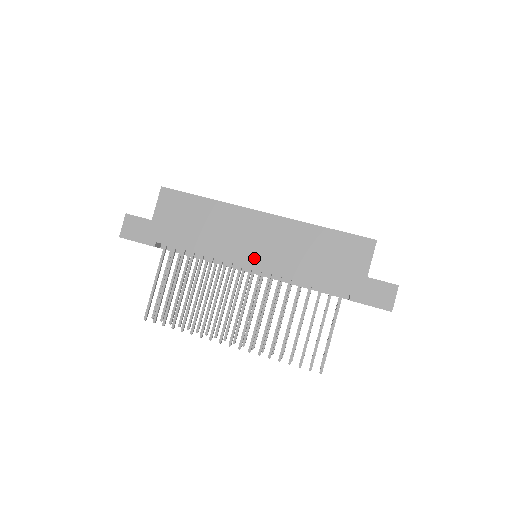
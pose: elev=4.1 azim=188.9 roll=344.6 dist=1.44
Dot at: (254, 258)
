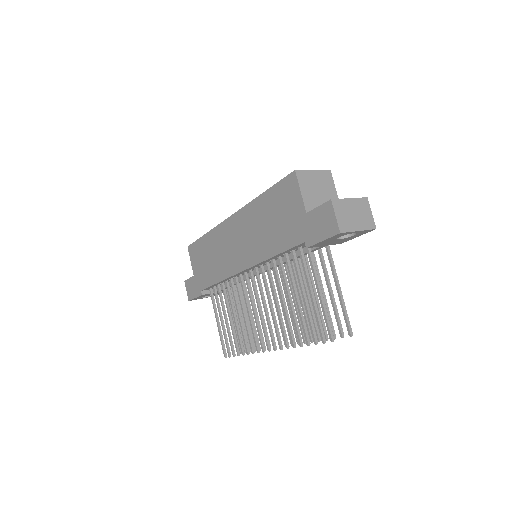
Dot at: (241, 261)
